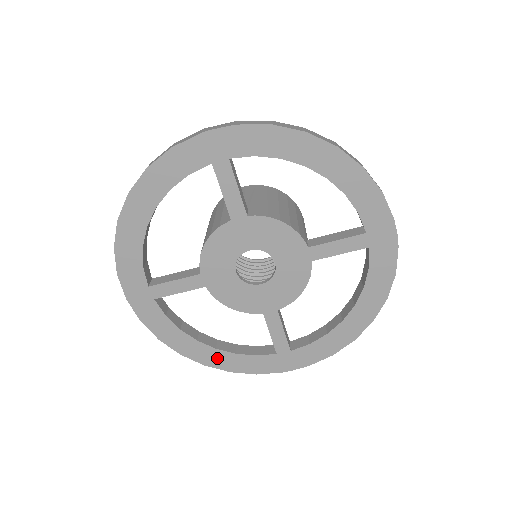
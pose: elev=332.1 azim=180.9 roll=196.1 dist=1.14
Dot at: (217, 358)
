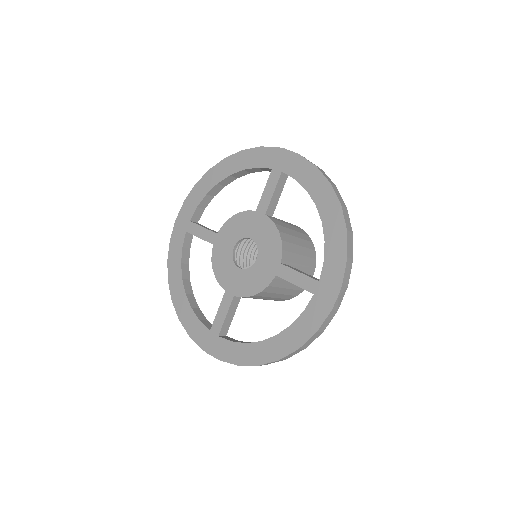
Dot at: (181, 302)
